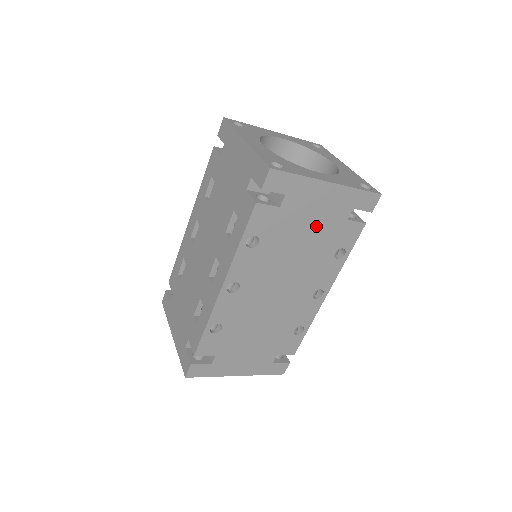
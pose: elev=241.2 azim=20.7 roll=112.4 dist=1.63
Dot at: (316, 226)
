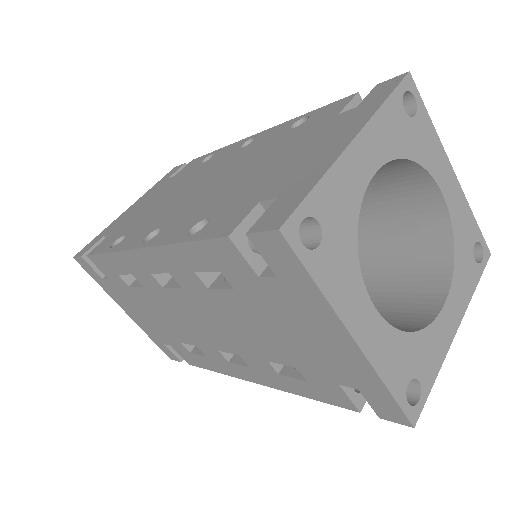
Dot at: occluded
